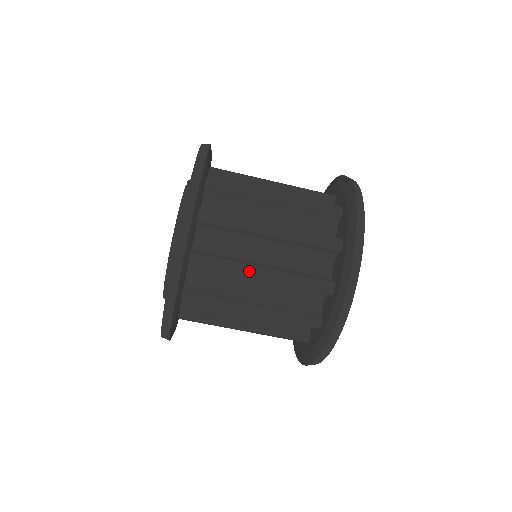
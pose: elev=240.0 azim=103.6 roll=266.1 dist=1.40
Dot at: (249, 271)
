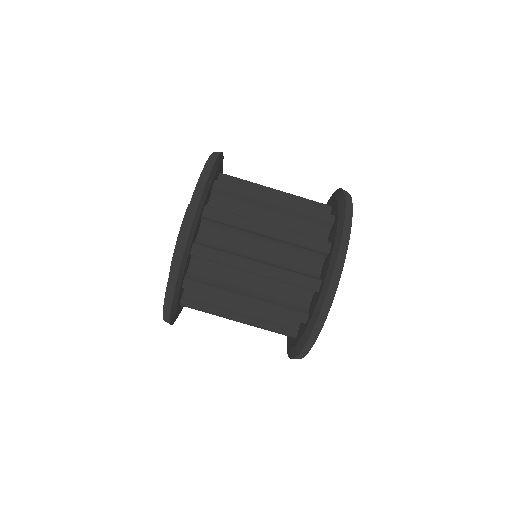
Dot at: (233, 299)
